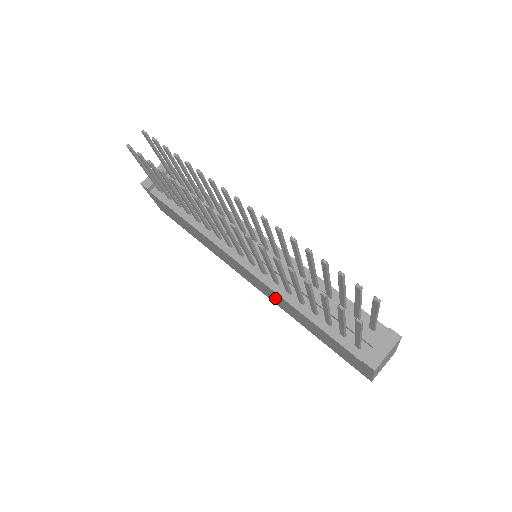
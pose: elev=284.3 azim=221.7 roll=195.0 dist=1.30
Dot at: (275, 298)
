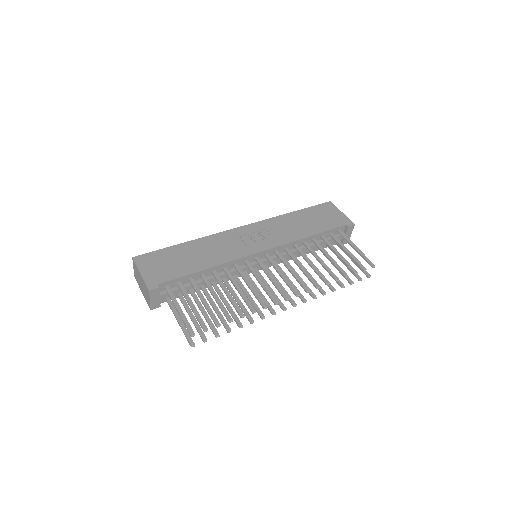
Dot at: occluded
